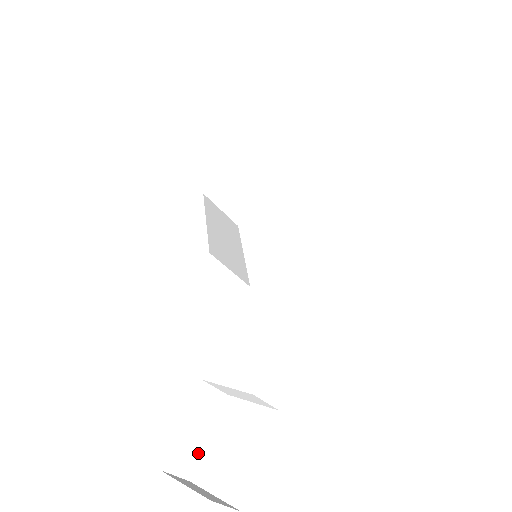
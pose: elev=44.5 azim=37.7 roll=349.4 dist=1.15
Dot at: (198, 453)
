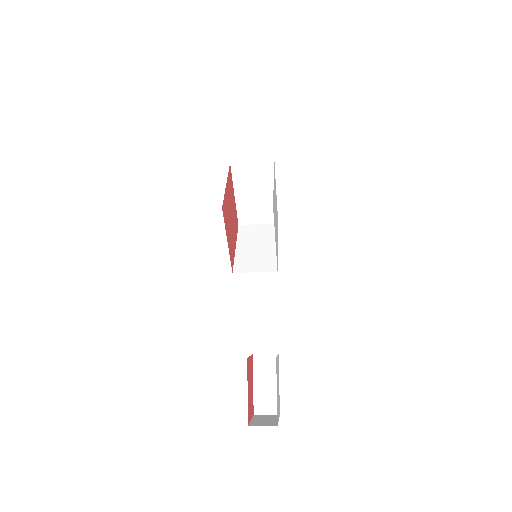
Dot at: (276, 397)
